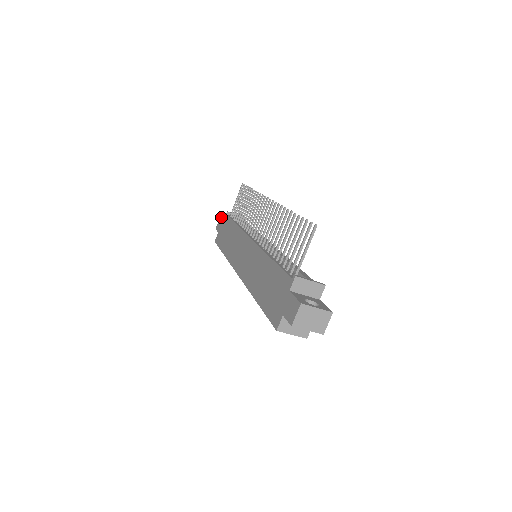
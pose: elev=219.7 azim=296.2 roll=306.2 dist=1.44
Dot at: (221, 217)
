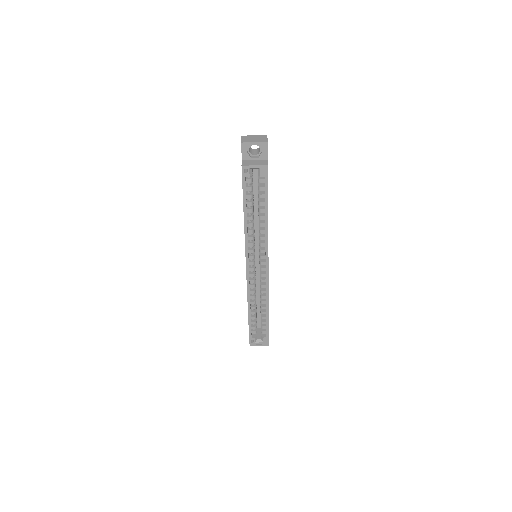
Dot at: occluded
